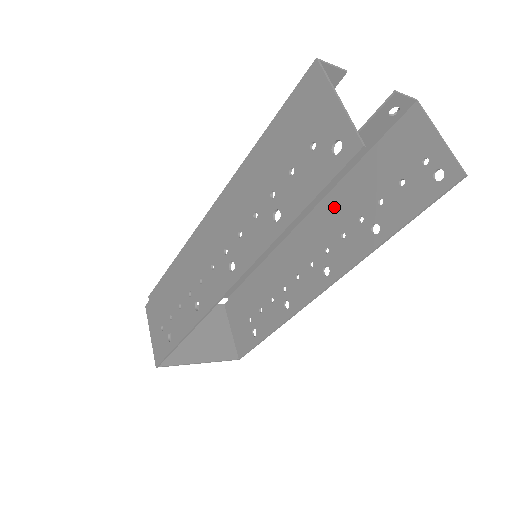
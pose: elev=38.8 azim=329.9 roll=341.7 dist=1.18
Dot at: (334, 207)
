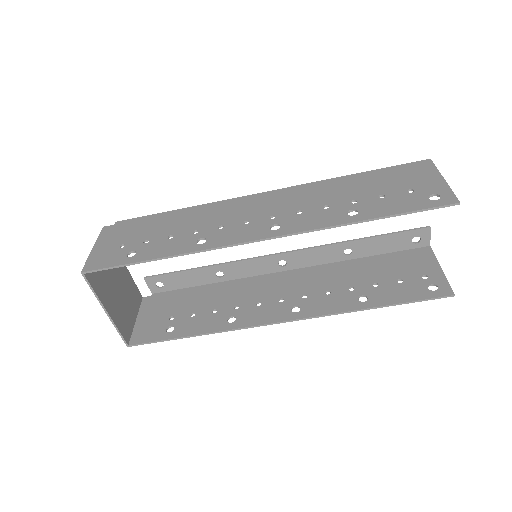
Dot at: (328, 273)
